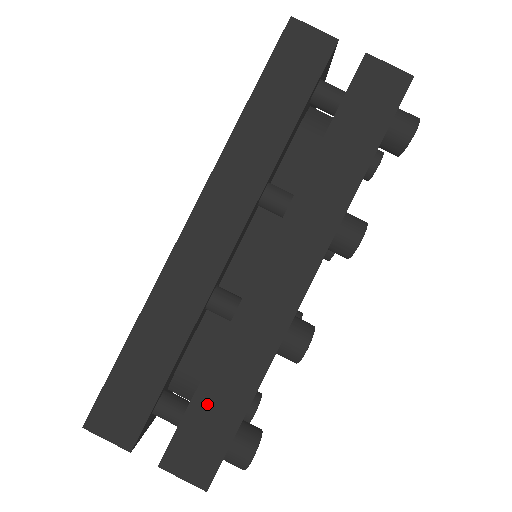
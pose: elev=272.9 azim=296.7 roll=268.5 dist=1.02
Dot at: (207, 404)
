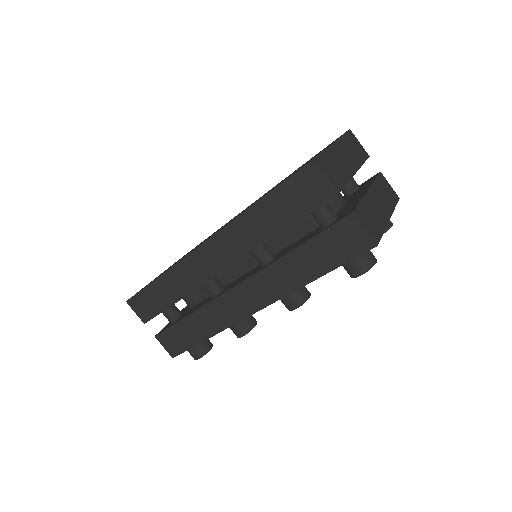
Dot at: (184, 328)
